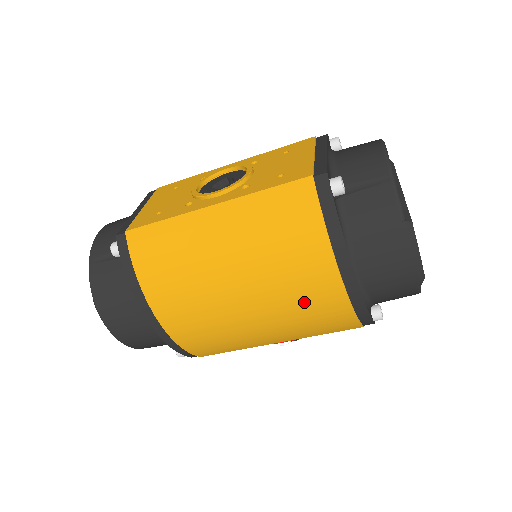
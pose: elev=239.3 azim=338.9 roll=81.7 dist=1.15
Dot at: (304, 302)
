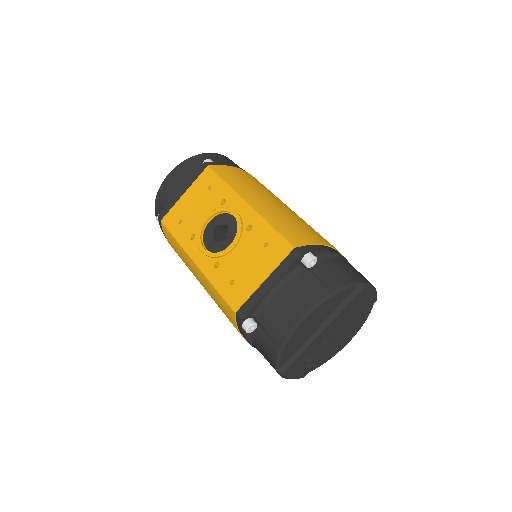
Dot at: occluded
